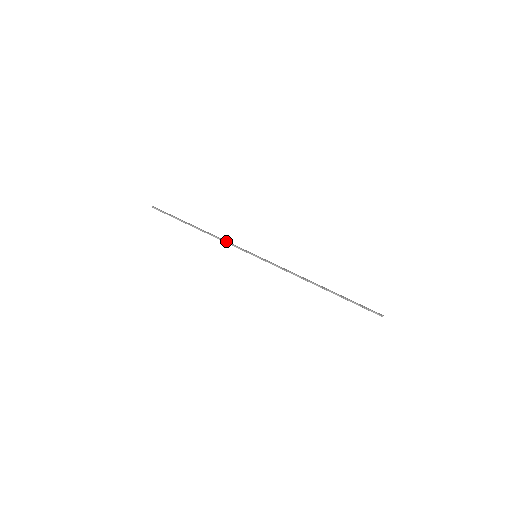
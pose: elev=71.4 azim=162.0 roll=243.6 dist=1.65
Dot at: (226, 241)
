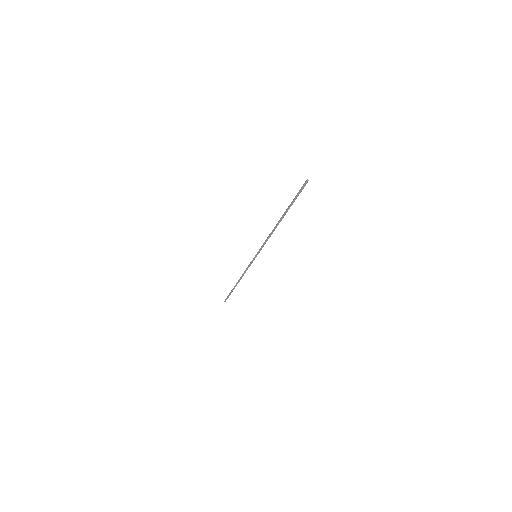
Dot at: (246, 269)
